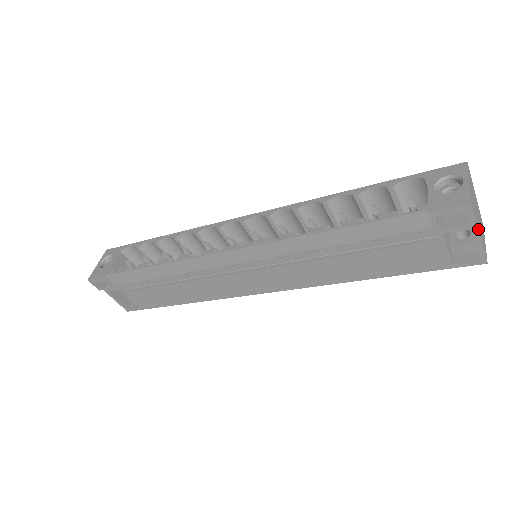
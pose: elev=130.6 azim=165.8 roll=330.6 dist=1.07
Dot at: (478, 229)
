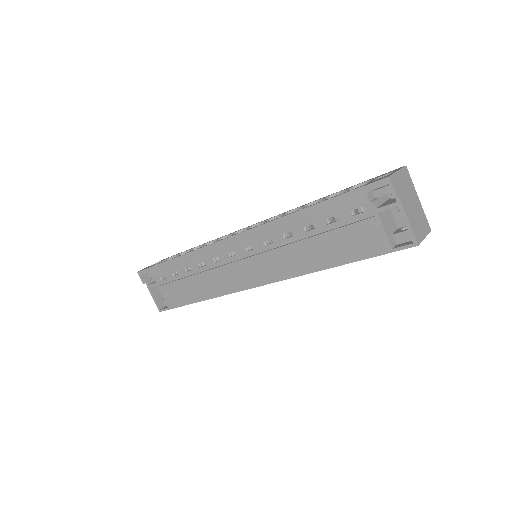
Dot at: (402, 206)
